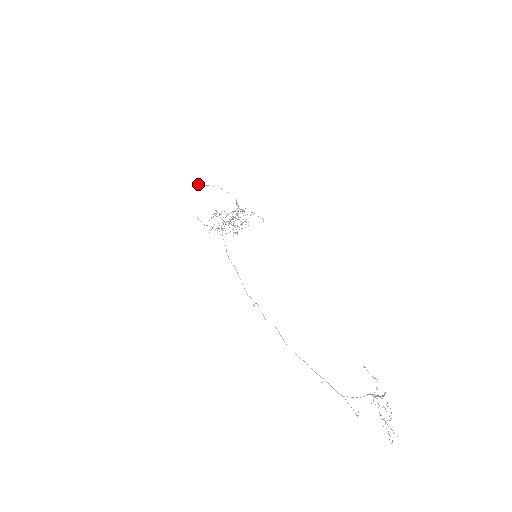
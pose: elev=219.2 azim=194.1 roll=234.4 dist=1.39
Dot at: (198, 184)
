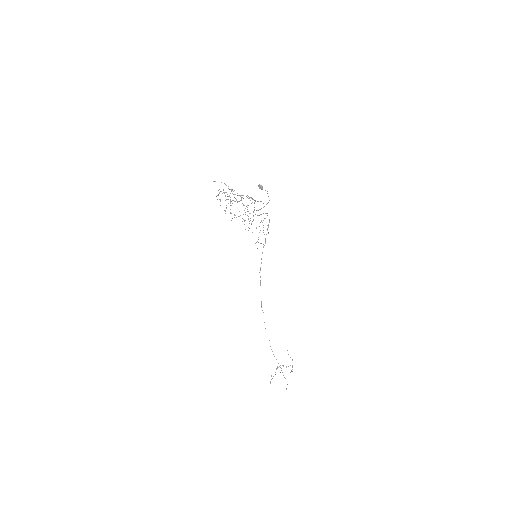
Dot at: (259, 187)
